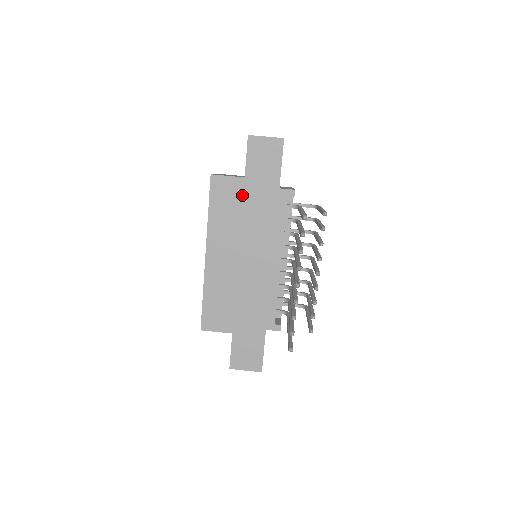
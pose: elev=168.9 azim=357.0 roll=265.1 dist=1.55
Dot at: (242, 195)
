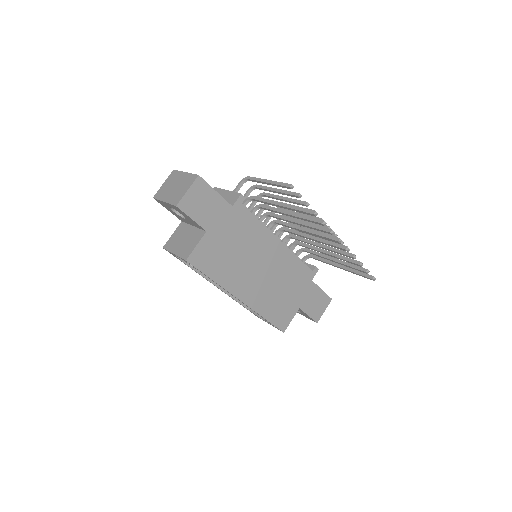
Dot at: (218, 242)
